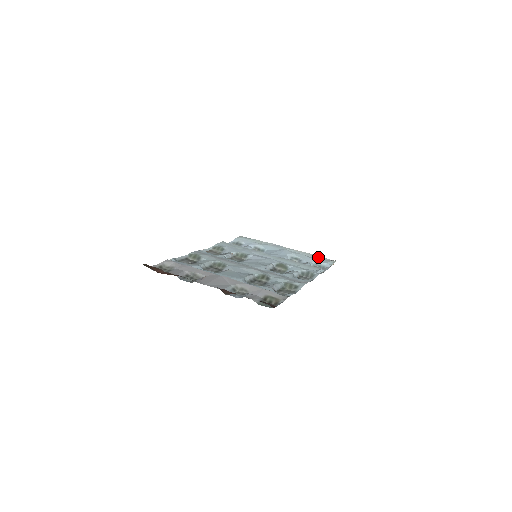
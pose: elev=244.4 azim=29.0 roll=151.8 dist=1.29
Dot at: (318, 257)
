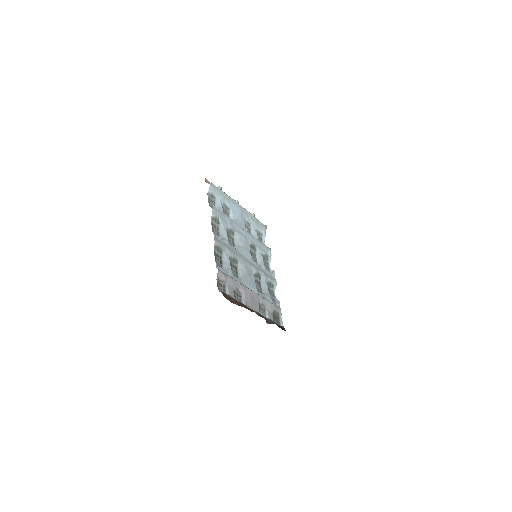
Dot at: (258, 221)
